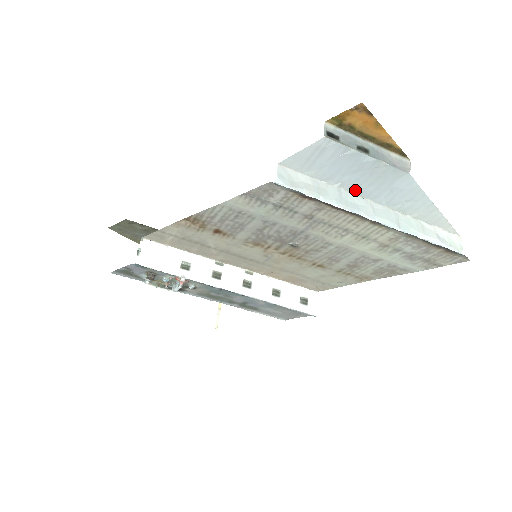
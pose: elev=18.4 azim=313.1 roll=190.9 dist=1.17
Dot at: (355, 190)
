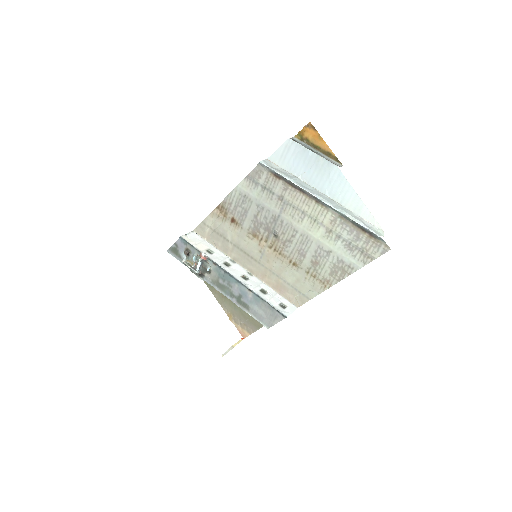
Dot at: (309, 181)
